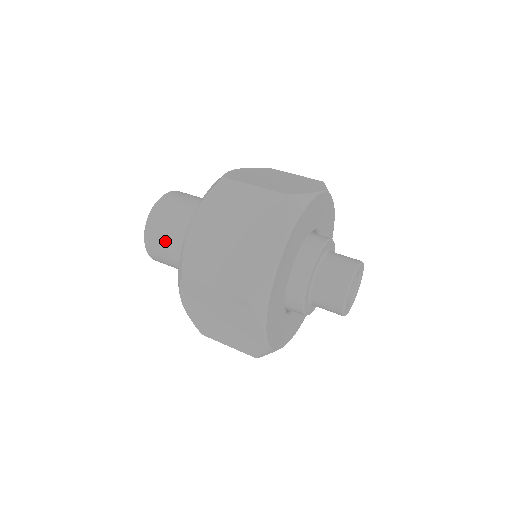
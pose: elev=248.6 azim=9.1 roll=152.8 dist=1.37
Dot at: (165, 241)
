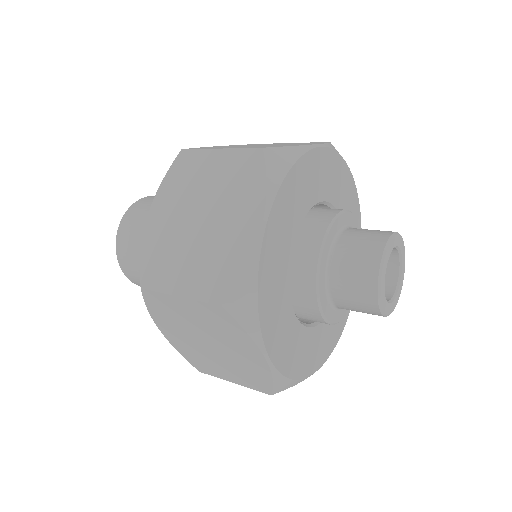
Dot at: (138, 255)
